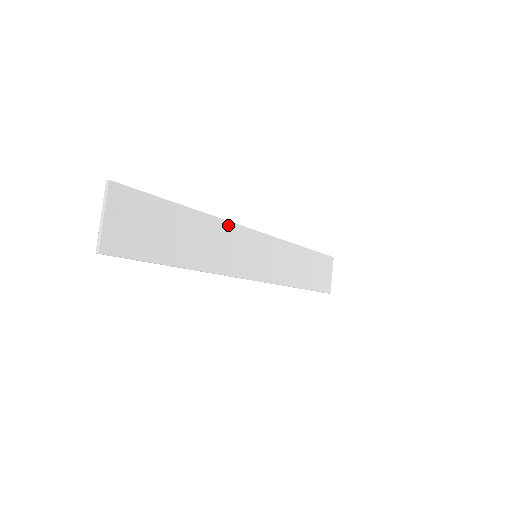
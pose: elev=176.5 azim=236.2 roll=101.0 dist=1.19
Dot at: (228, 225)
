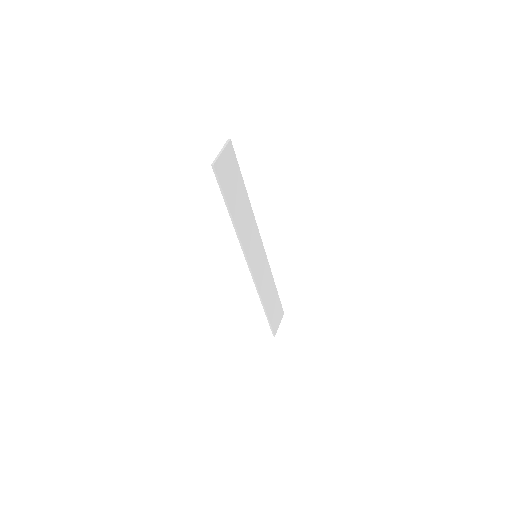
Dot at: (254, 220)
